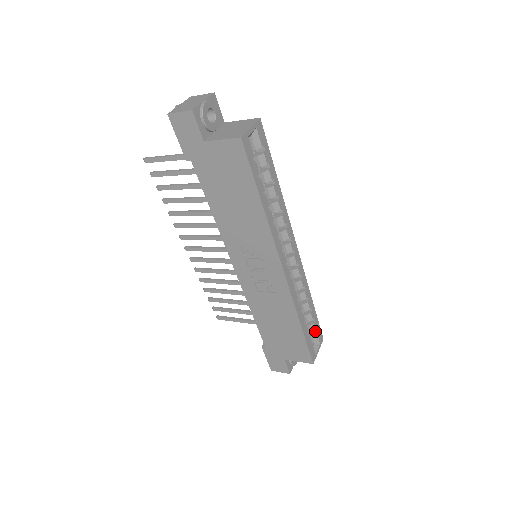
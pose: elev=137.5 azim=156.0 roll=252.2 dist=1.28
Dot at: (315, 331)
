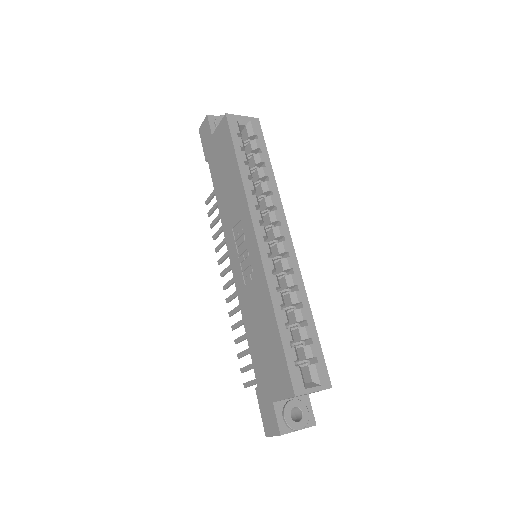
Dot at: (315, 363)
